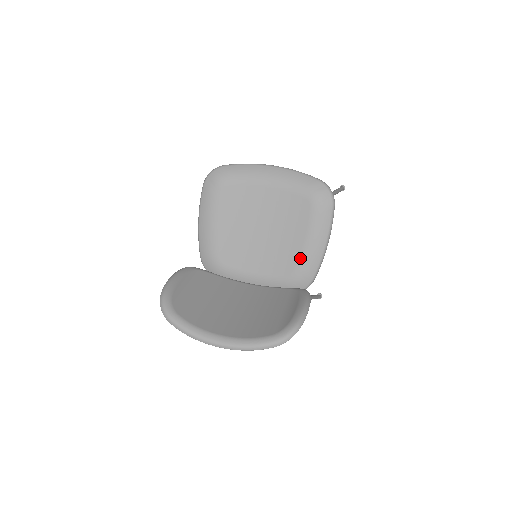
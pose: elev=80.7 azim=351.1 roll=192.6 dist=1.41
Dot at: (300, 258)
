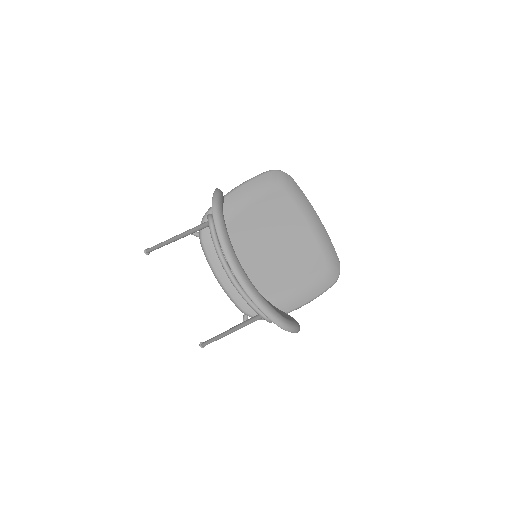
Dot at: (283, 292)
